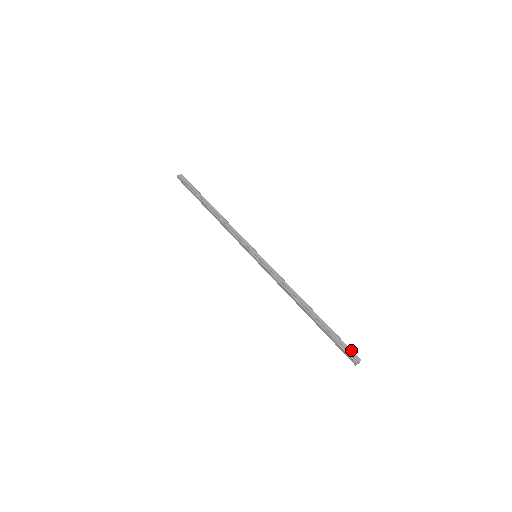
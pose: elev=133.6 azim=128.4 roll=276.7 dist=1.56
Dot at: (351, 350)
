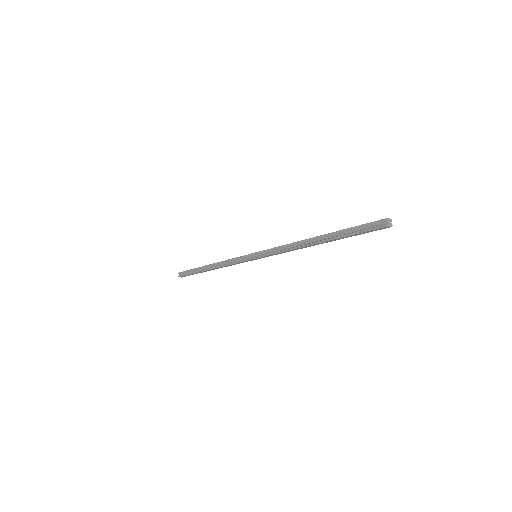
Dot at: (372, 223)
